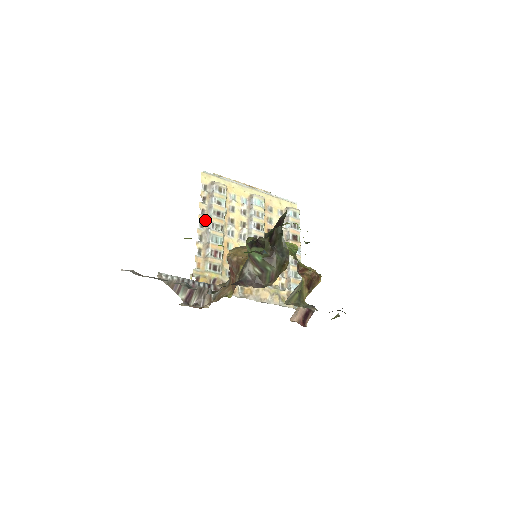
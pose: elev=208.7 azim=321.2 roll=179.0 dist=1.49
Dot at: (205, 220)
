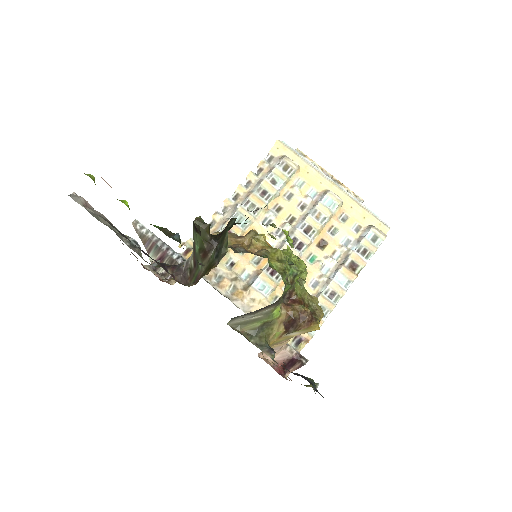
Dot at: (244, 193)
